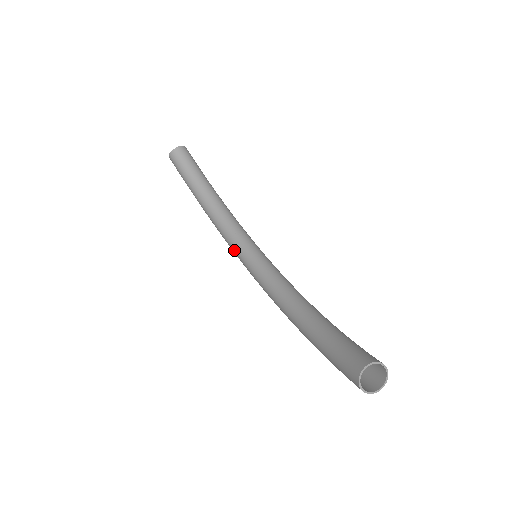
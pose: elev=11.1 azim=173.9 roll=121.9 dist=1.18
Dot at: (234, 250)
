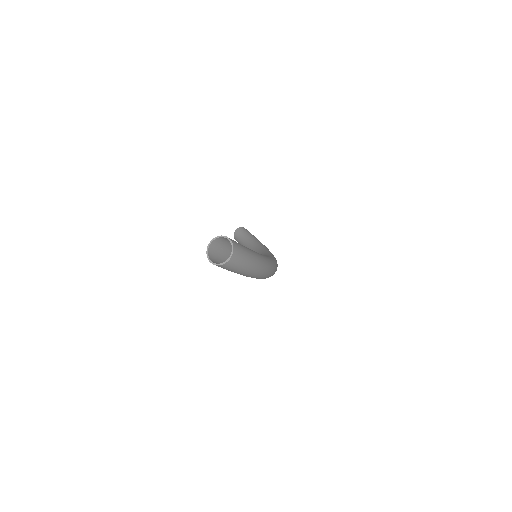
Dot at: occluded
